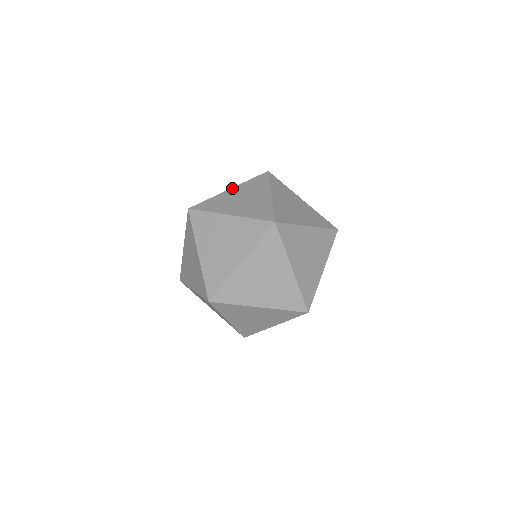
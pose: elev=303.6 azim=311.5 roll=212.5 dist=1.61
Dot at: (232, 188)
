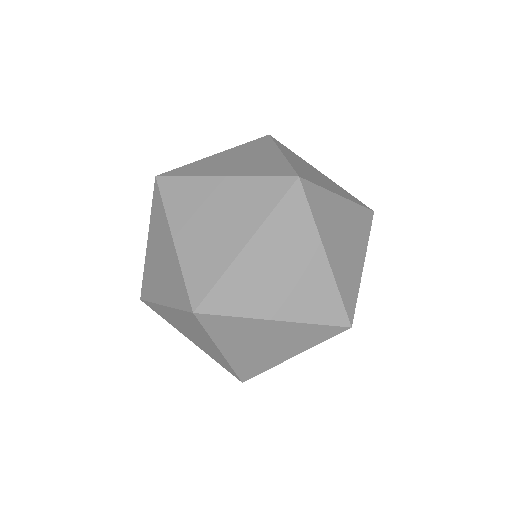
Dot at: (220, 152)
